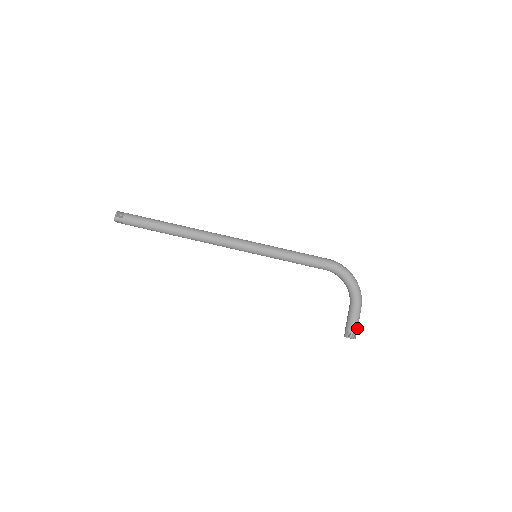
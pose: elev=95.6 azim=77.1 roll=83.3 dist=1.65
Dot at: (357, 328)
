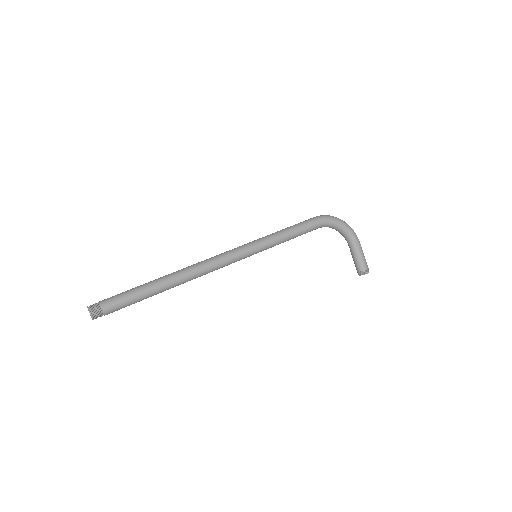
Dot at: (366, 262)
